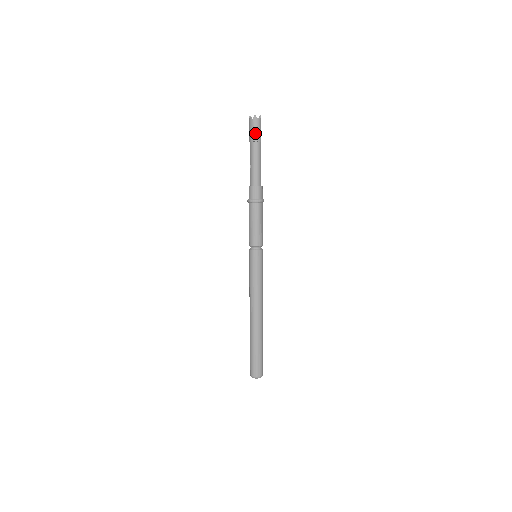
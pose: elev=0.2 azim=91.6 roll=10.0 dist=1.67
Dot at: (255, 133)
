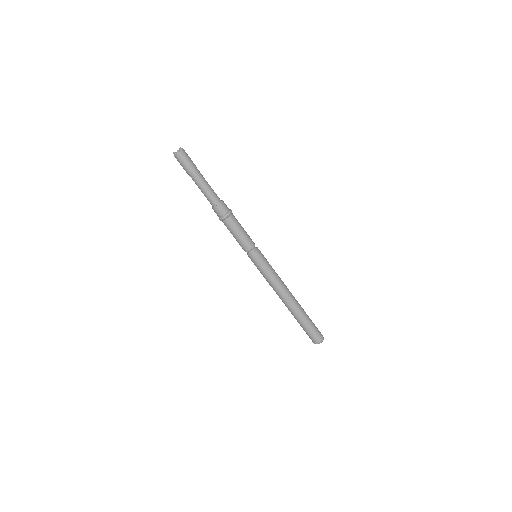
Dot at: (184, 167)
